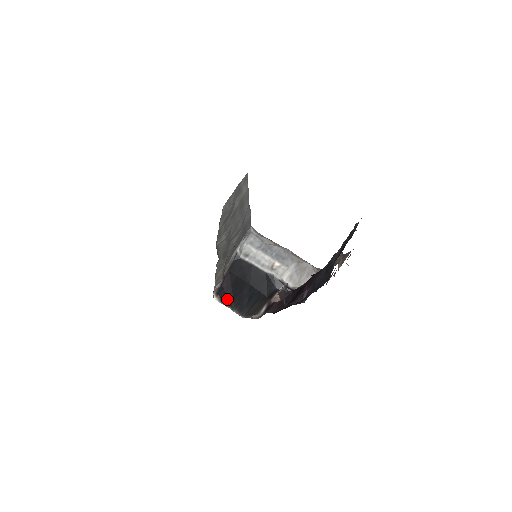
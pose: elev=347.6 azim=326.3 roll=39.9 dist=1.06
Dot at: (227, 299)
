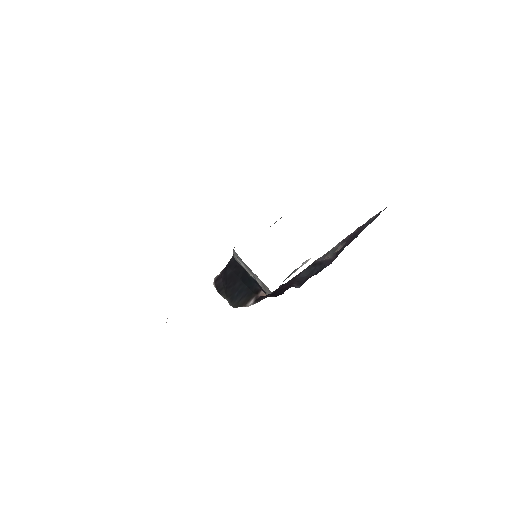
Dot at: (222, 288)
